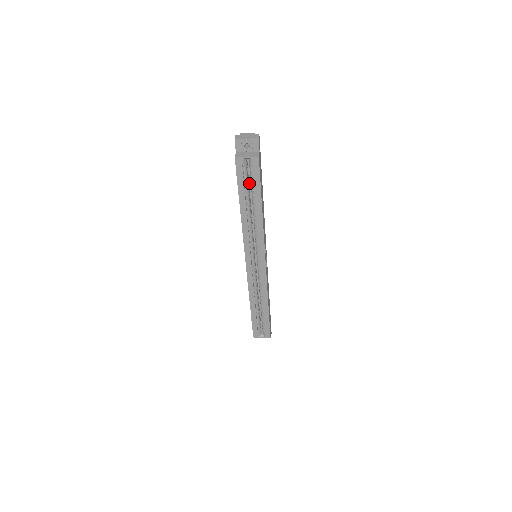
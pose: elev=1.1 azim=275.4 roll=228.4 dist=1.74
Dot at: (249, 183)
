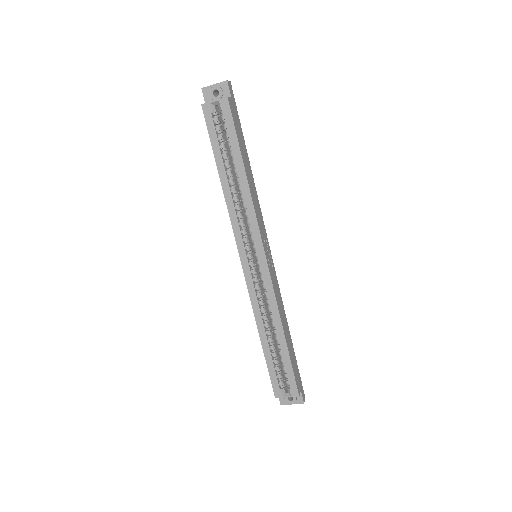
Dot at: occluded
